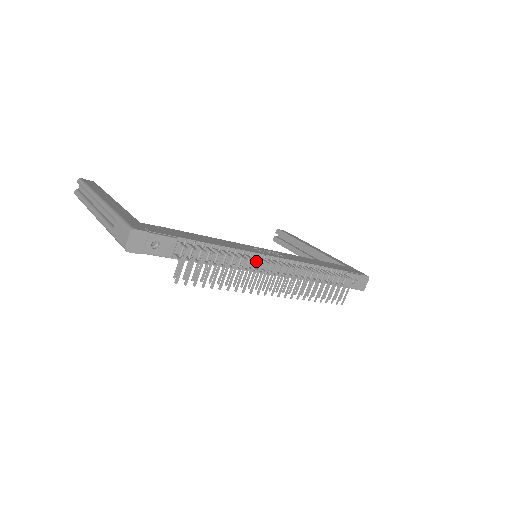
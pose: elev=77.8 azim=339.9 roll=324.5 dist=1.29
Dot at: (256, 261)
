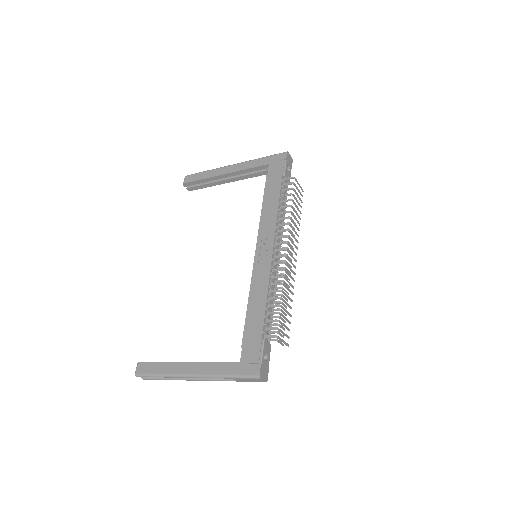
Dot at: (275, 269)
